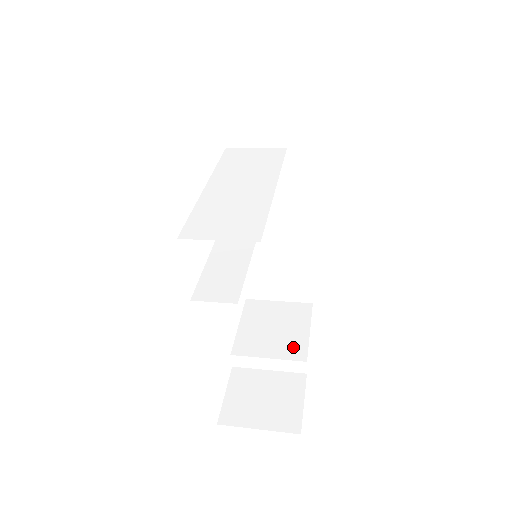
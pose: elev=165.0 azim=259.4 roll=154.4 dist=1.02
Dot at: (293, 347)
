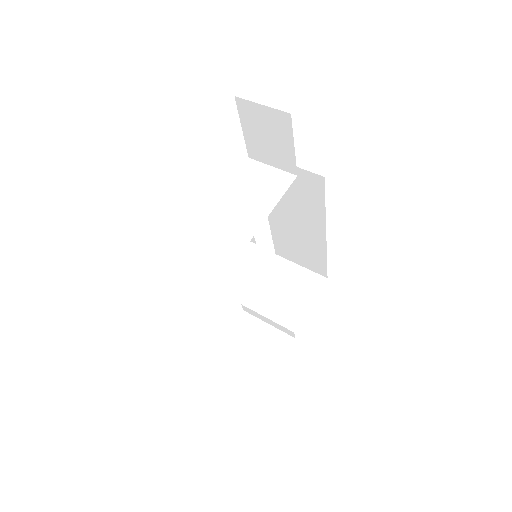
Dot at: (290, 315)
